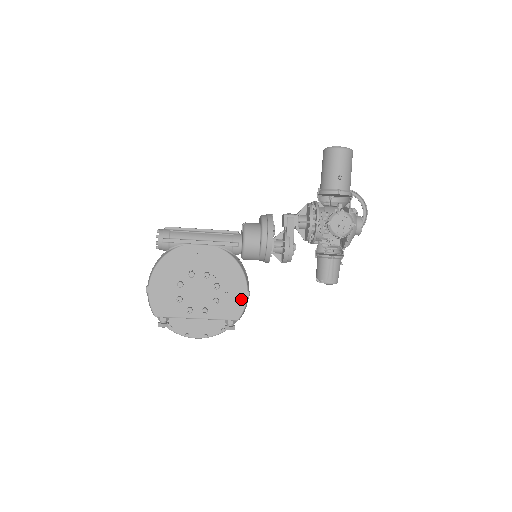
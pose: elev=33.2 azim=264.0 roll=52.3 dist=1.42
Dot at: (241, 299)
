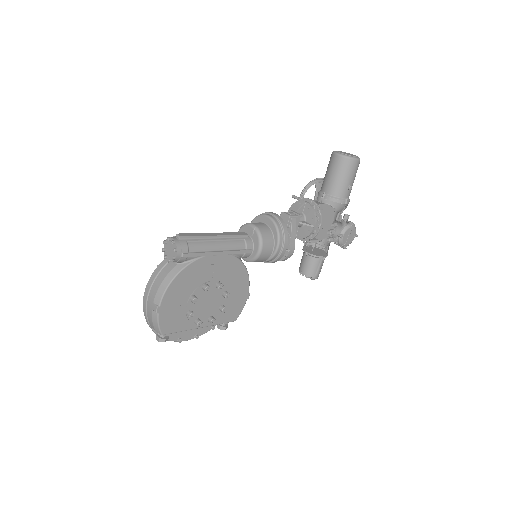
Dot at: (242, 301)
